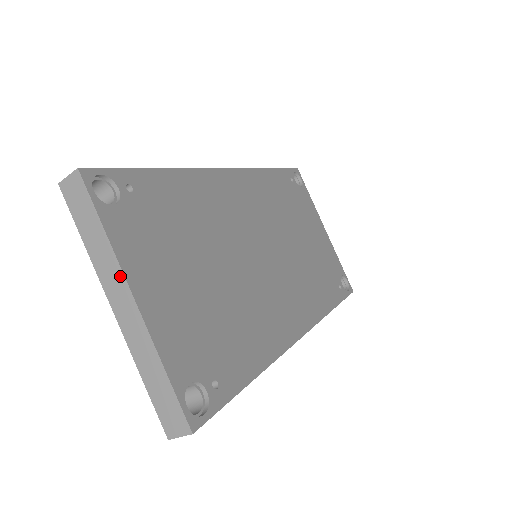
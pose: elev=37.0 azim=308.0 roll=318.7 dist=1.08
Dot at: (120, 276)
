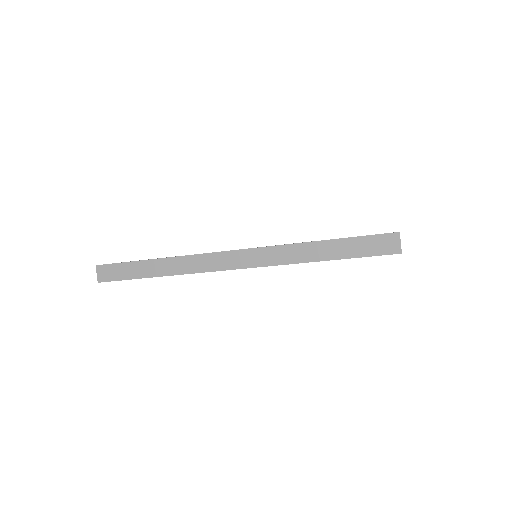
Dot at: occluded
